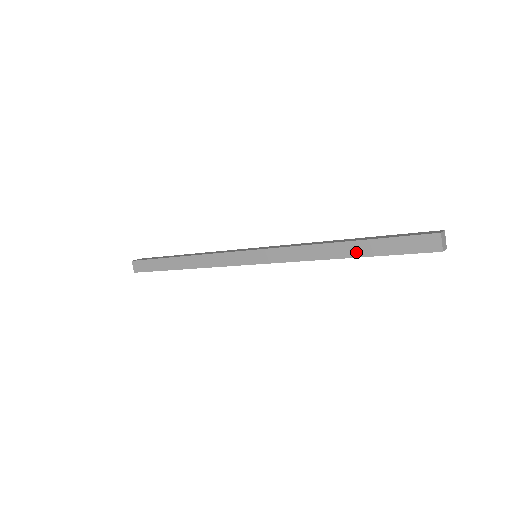
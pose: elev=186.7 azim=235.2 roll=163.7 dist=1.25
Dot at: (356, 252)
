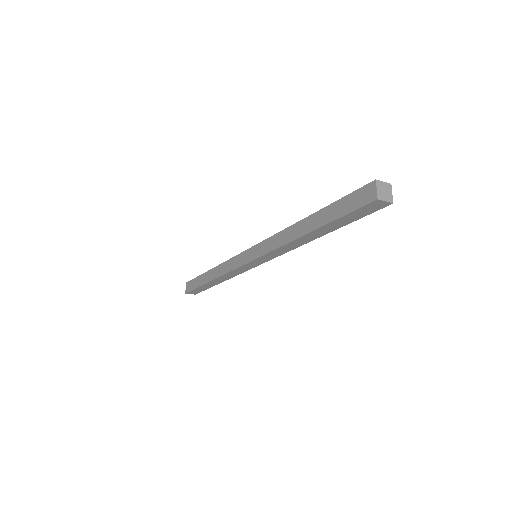
Dot at: (315, 224)
